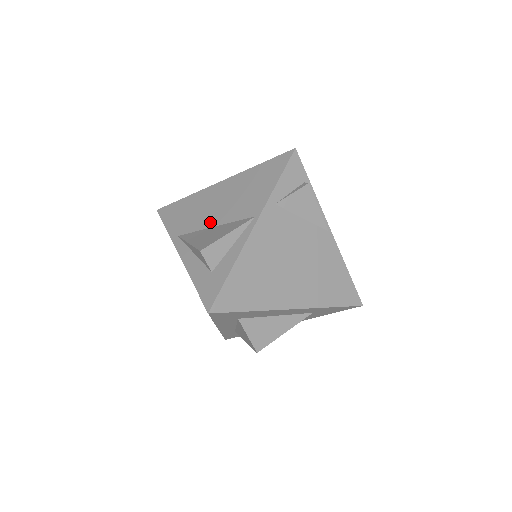
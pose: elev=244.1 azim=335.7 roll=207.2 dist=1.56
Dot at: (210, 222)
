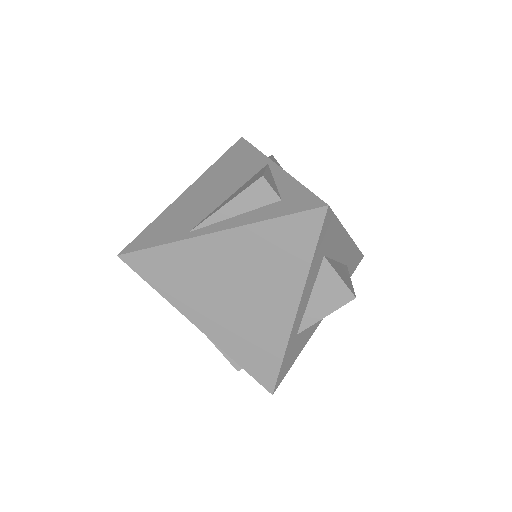
Dot at: (219, 199)
